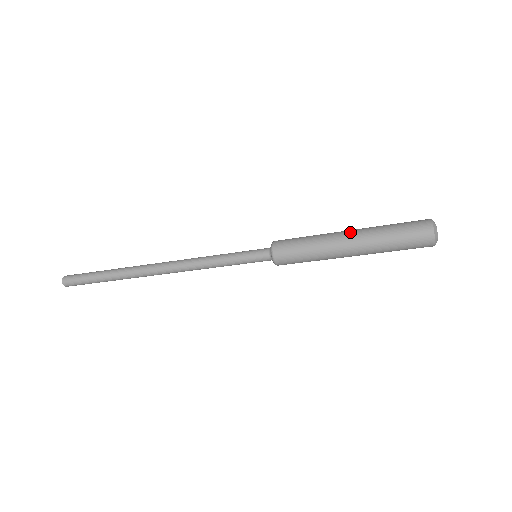
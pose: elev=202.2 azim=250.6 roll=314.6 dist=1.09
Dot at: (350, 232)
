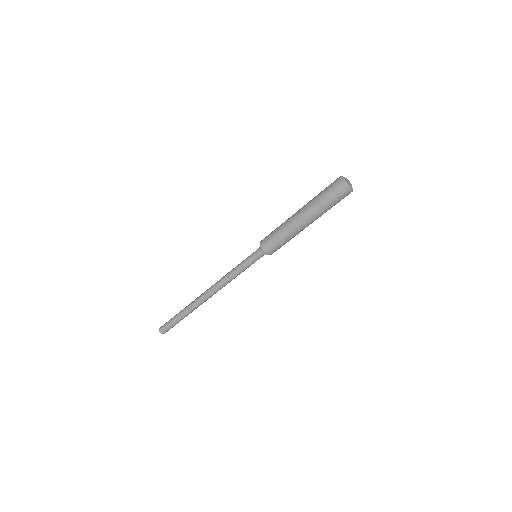
Dot at: occluded
